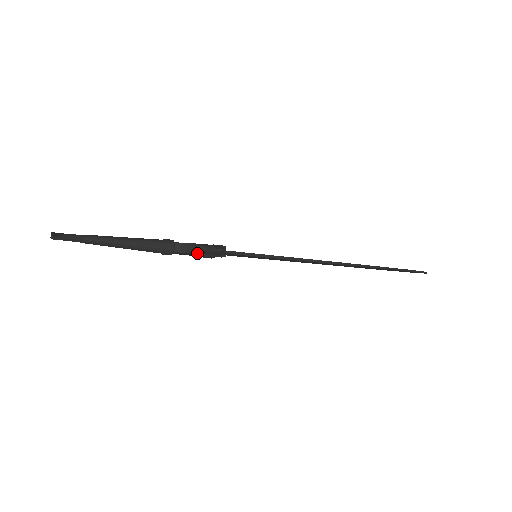
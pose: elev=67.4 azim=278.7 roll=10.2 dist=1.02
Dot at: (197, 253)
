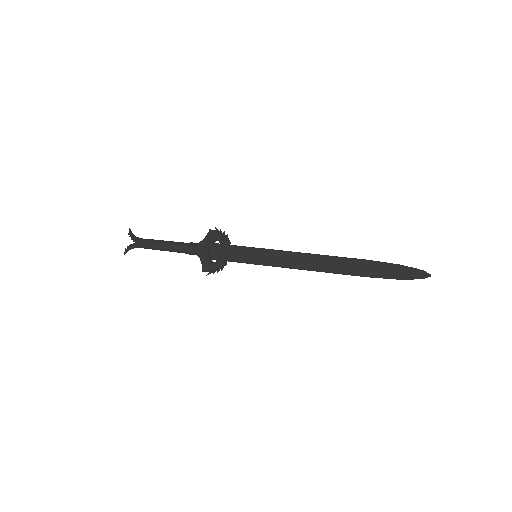
Dot at: (210, 238)
